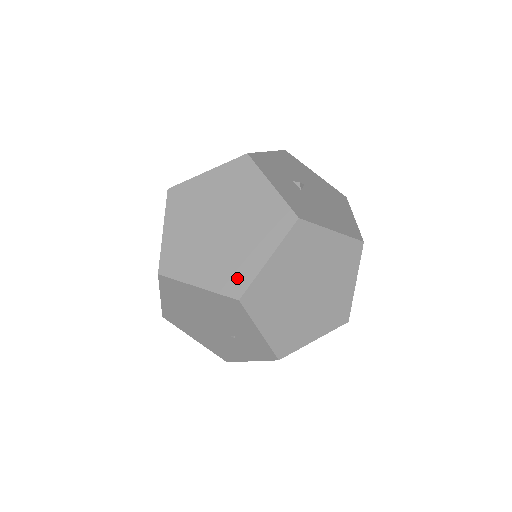
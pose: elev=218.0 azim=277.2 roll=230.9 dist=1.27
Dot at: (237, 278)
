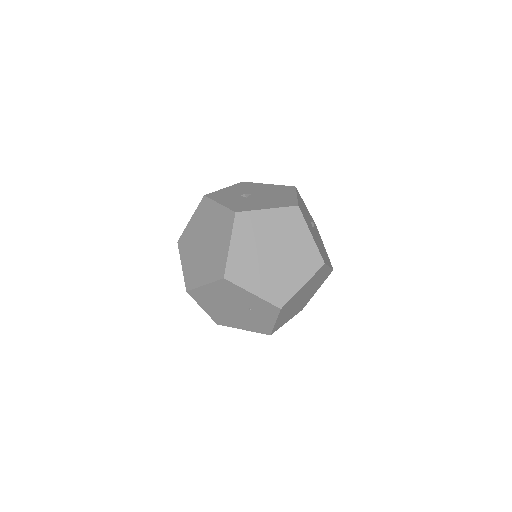
Dot at: (219, 266)
